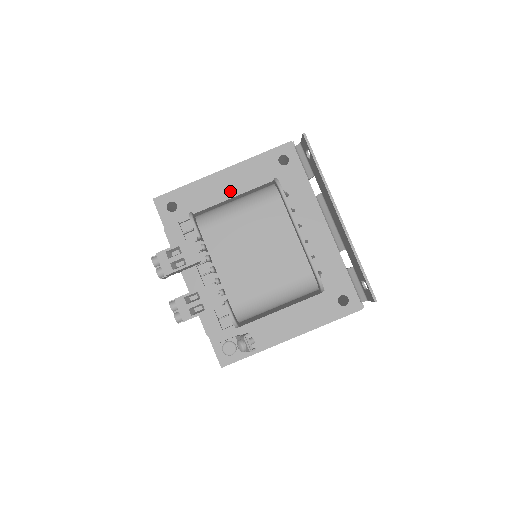
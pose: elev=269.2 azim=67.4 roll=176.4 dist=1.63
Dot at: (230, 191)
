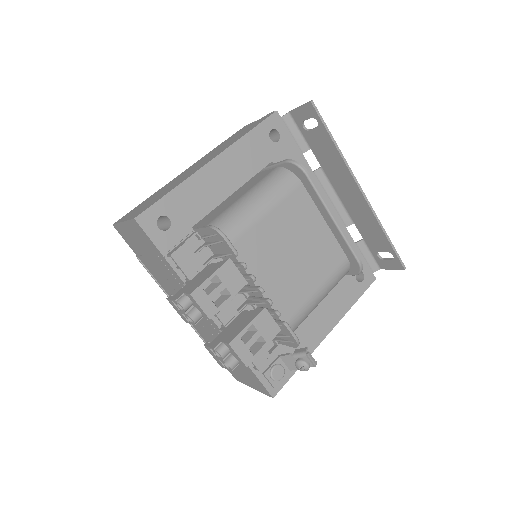
Dot at: (228, 185)
